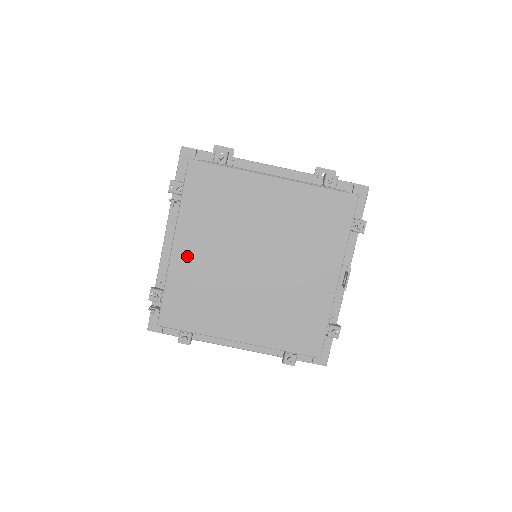
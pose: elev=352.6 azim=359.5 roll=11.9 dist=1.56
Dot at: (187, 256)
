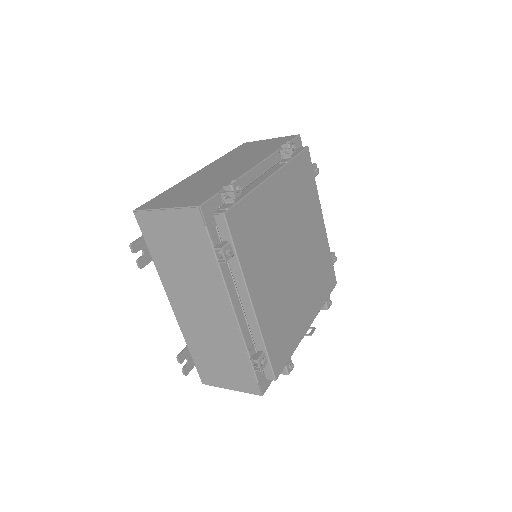
Dot at: (273, 195)
